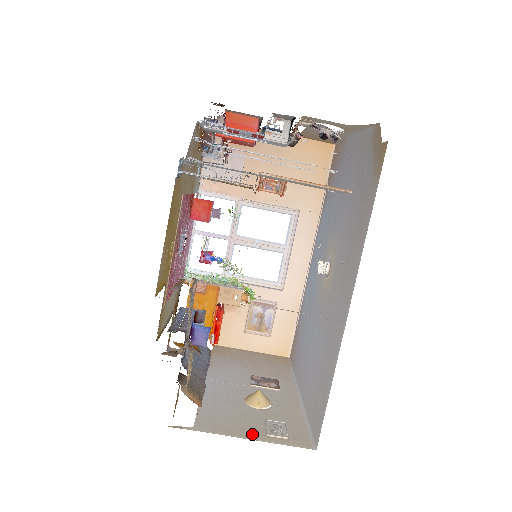
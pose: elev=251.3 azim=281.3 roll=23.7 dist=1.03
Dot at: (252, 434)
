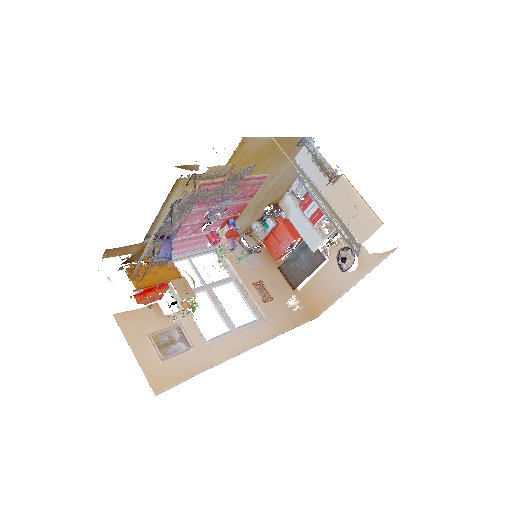
Dot at: occluded
